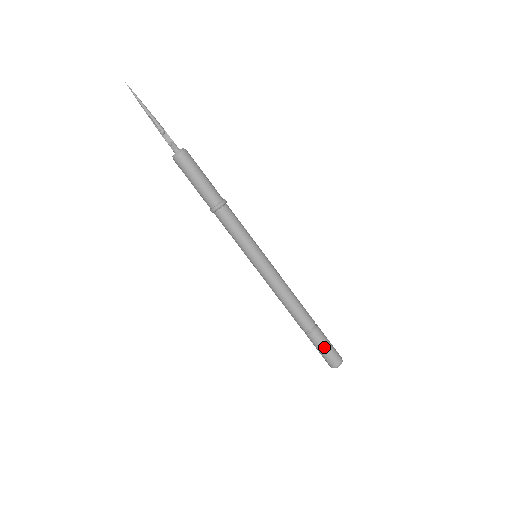
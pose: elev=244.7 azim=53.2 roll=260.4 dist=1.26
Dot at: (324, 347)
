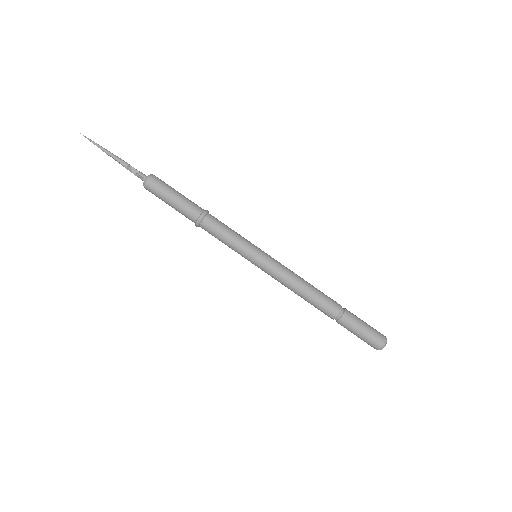
Dot at: (359, 331)
